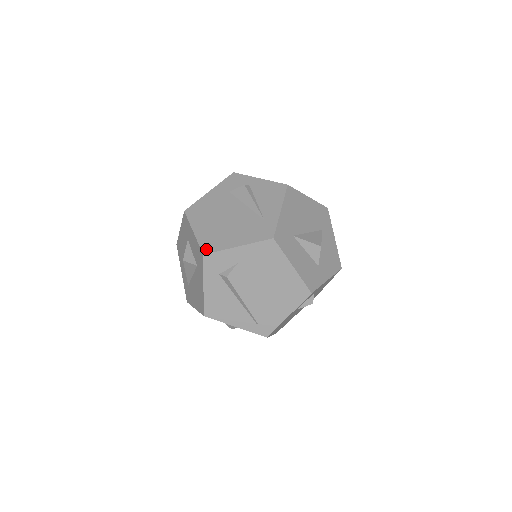
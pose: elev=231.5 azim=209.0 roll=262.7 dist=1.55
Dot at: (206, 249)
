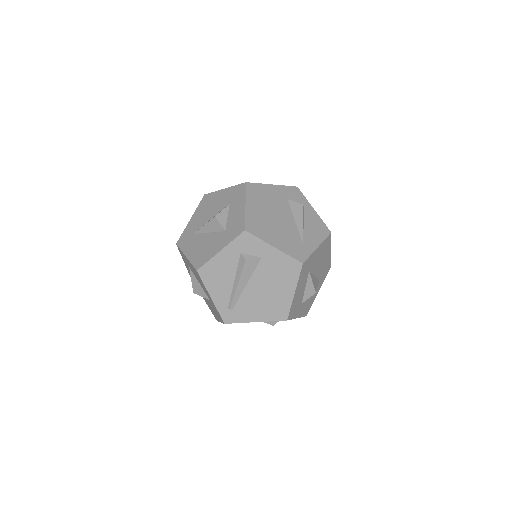
Dot at: (249, 228)
